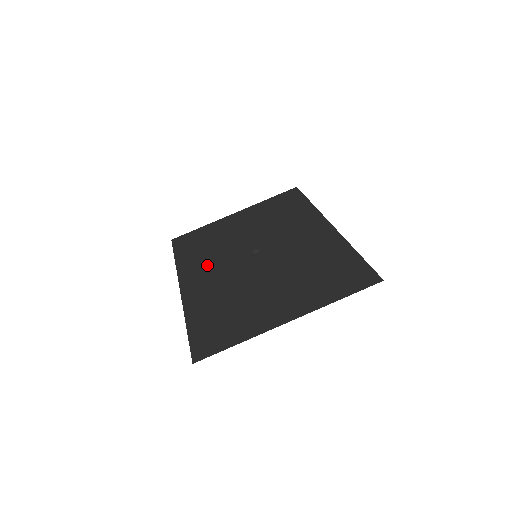
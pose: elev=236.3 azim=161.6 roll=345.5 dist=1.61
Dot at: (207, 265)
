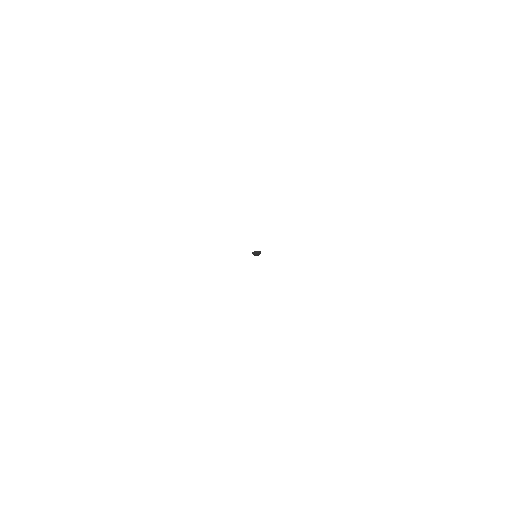
Dot at: occluded
